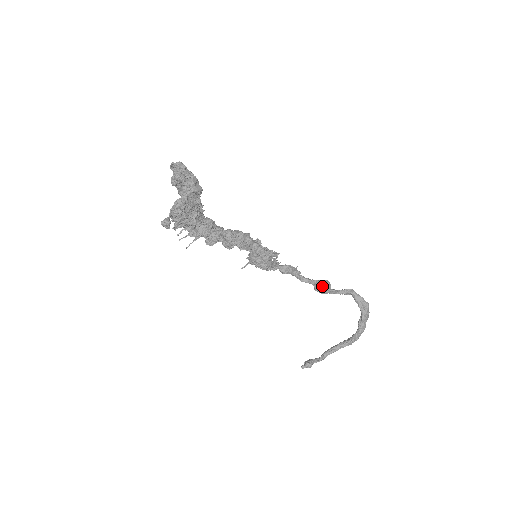
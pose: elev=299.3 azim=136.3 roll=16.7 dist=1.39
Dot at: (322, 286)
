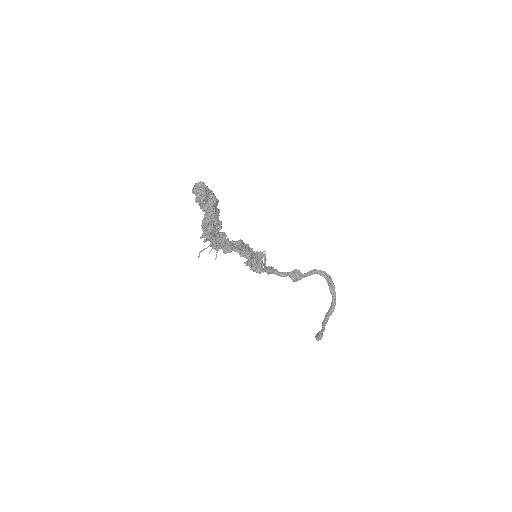
Dot at: (297, 273)
